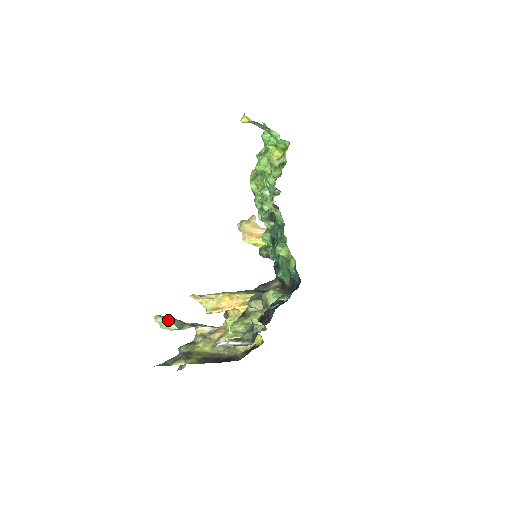
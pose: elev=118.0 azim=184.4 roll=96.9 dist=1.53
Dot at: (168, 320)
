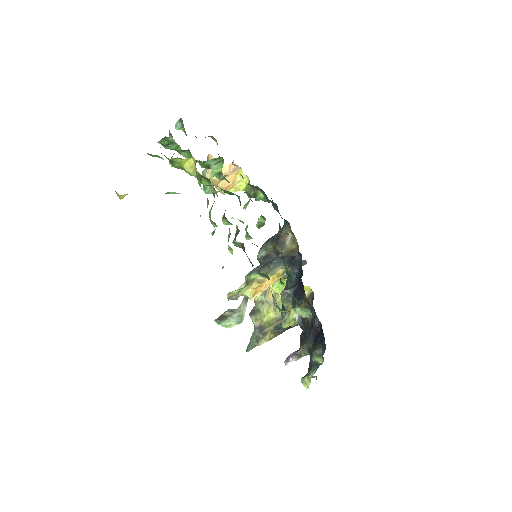
Dot at: (228, 324)
